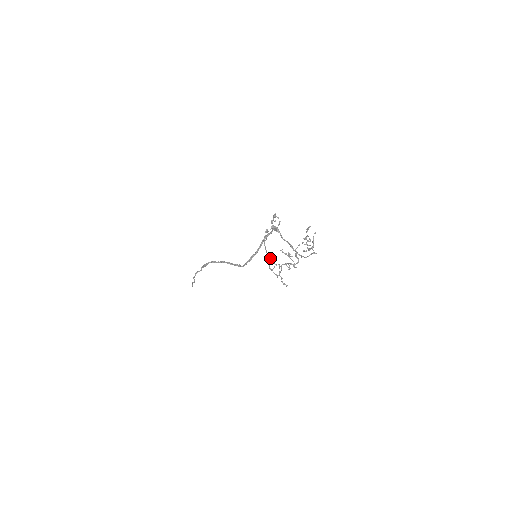
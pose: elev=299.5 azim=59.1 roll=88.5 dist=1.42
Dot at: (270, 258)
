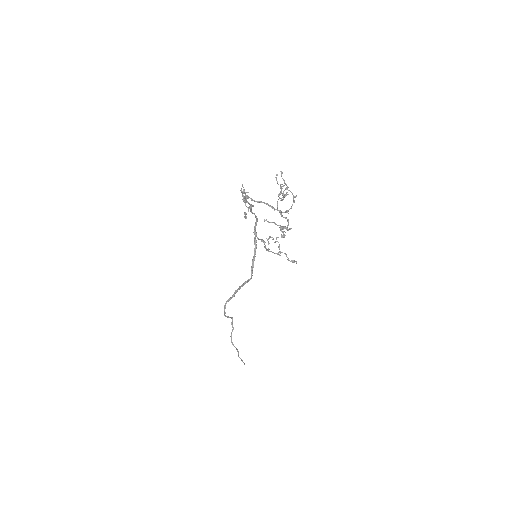
Dot at: (263, 241)
